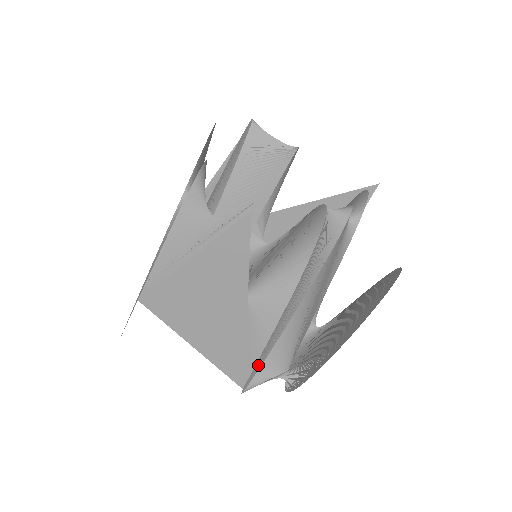
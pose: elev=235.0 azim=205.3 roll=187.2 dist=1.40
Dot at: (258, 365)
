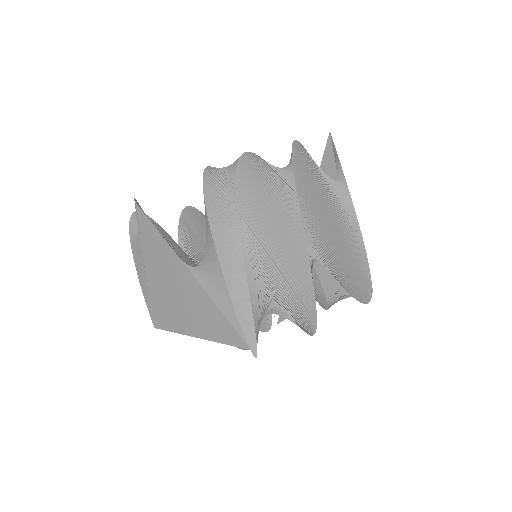
Dot at: (245, 317)
